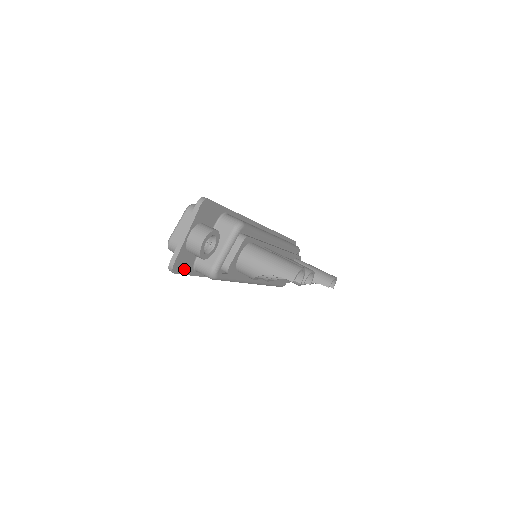
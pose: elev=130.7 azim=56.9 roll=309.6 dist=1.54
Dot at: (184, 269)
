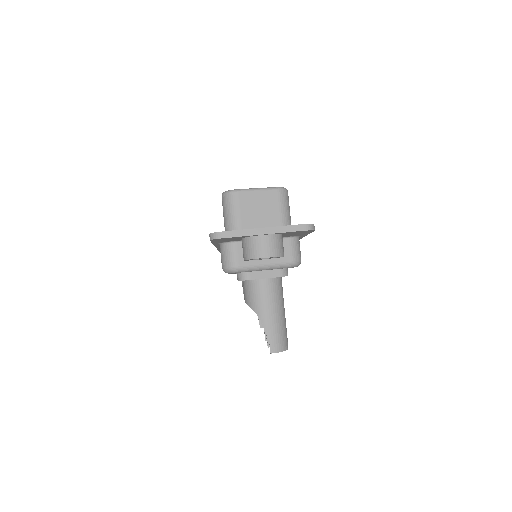
Dot at: (218, 240)
